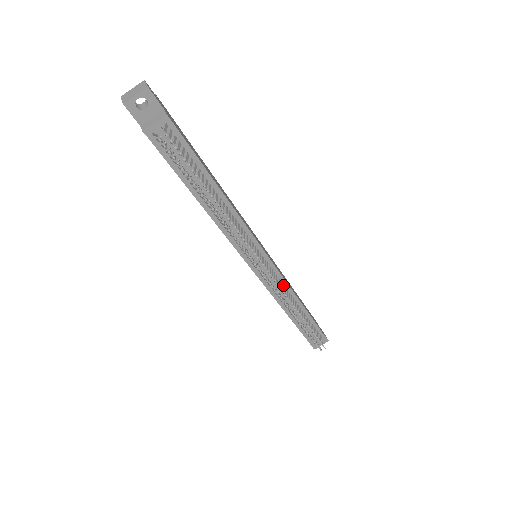
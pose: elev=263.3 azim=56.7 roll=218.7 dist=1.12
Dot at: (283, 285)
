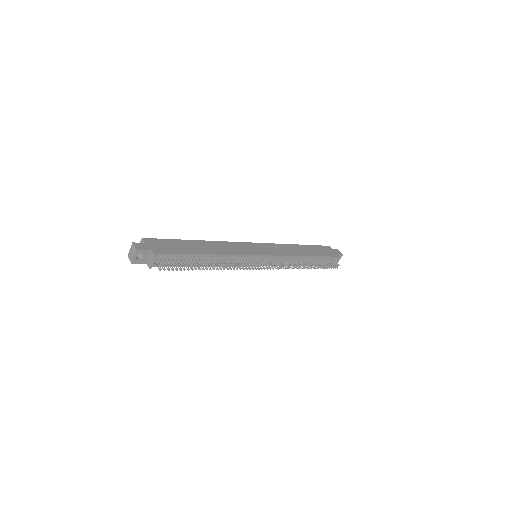
Dot at: (284, 258)
